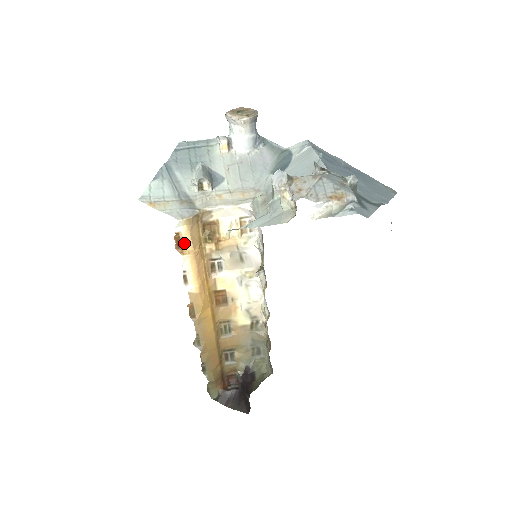
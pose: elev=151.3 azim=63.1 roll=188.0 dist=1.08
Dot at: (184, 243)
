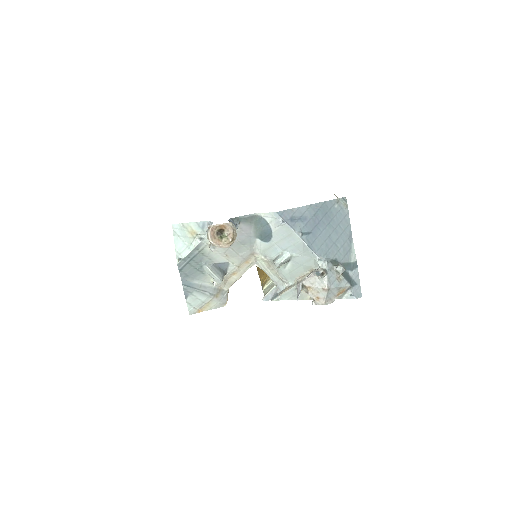
Dot at: occluded
